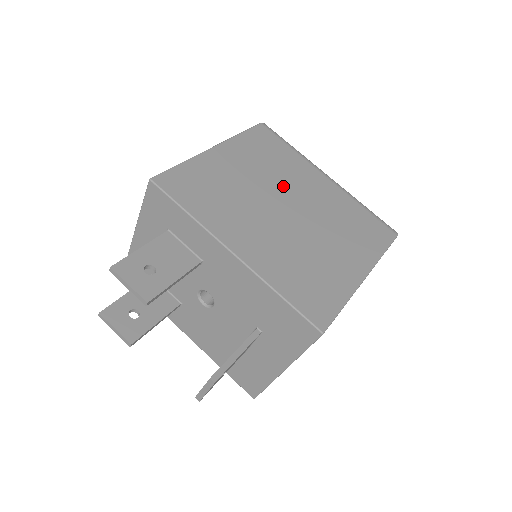
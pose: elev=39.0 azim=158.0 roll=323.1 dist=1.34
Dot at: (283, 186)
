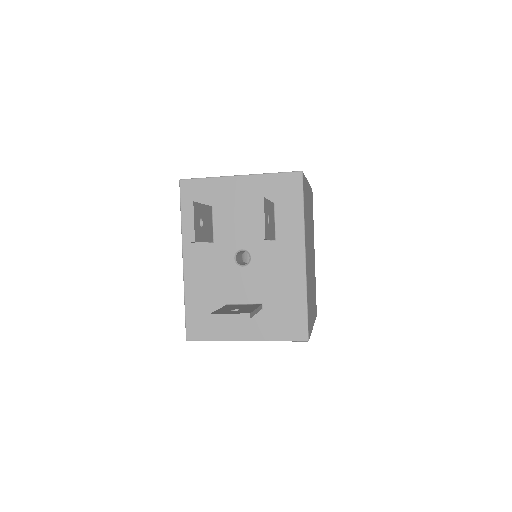
Dot at: occluded
